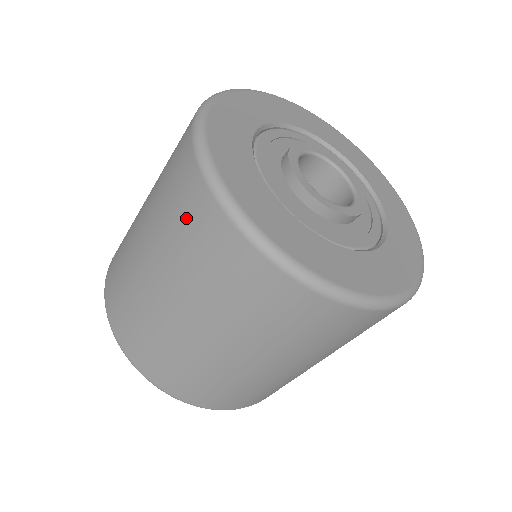
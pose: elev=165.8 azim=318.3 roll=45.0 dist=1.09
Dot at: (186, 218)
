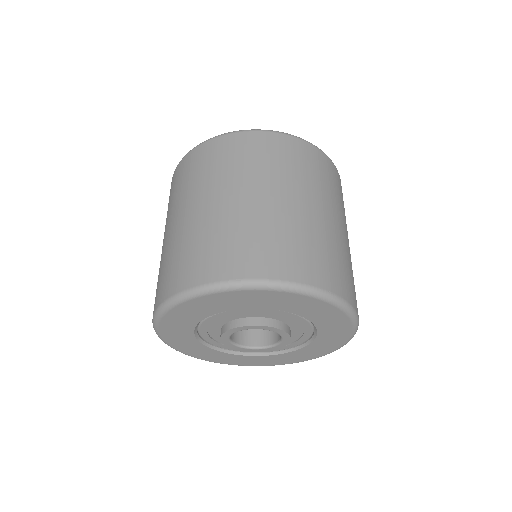
Dot at: (248, 151)
